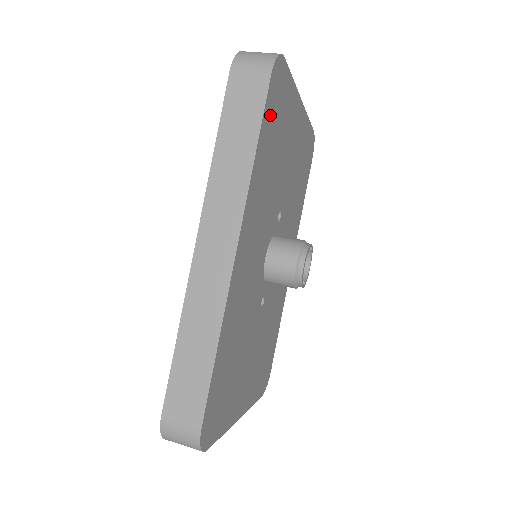
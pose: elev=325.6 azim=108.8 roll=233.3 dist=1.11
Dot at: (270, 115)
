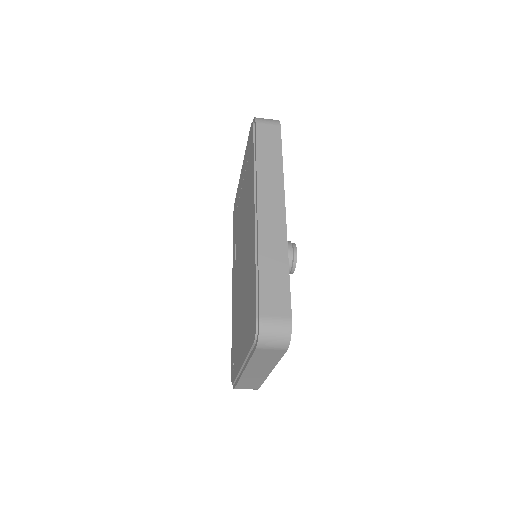
Dot at: occluded
